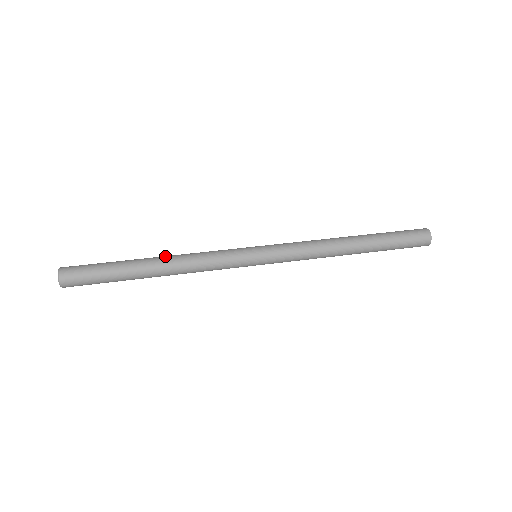
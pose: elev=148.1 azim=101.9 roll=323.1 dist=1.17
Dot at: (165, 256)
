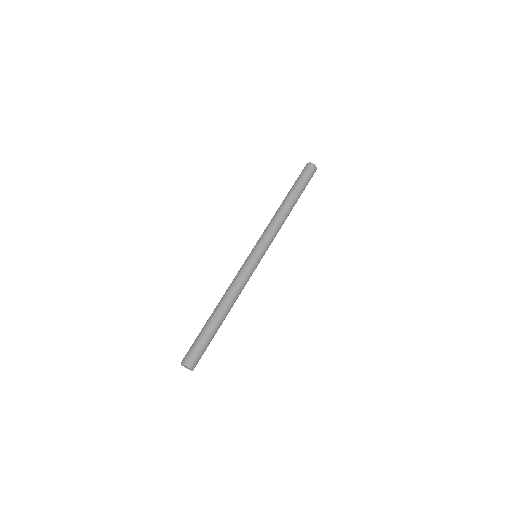
Dot at: (223, 303)
